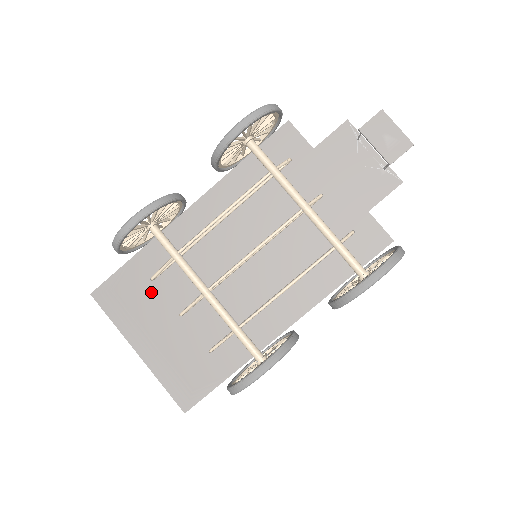
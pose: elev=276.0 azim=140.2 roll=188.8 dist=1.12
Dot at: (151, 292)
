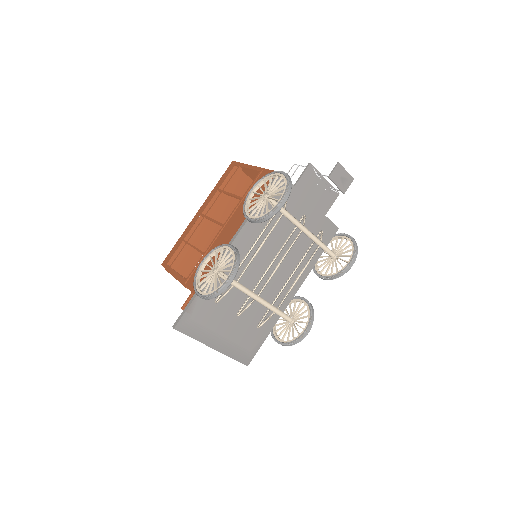
Dot at: (215, 310)
